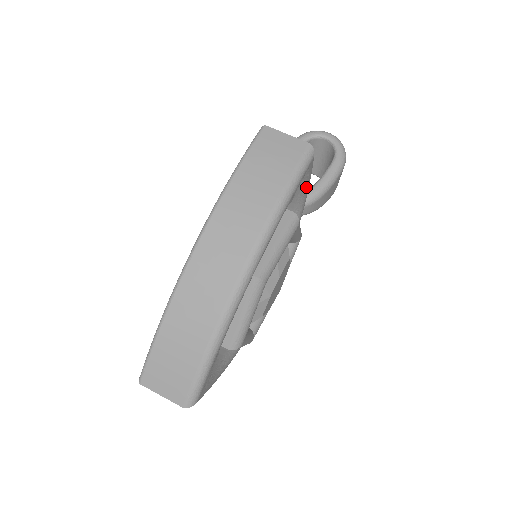
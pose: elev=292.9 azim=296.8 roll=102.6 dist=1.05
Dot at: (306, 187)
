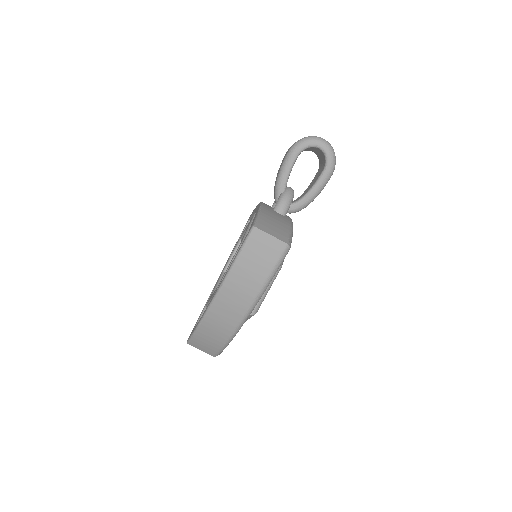
Dot at: occluded
